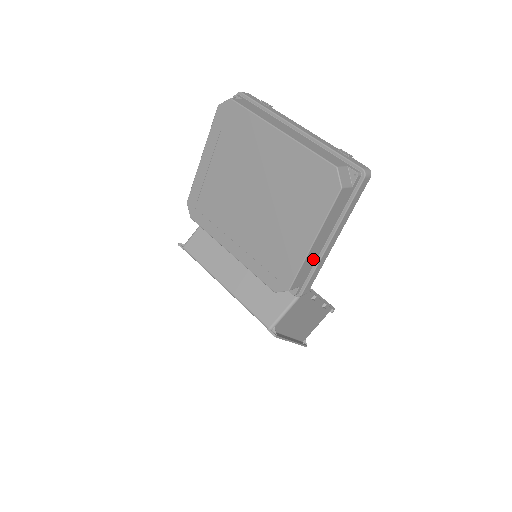
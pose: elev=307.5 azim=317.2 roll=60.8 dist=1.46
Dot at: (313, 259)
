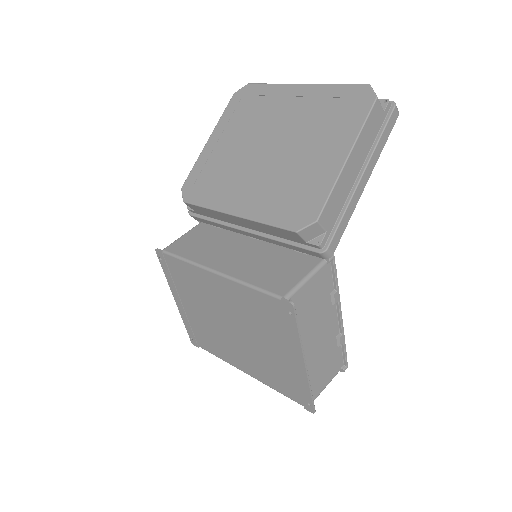
Dot at: (344, 193)
